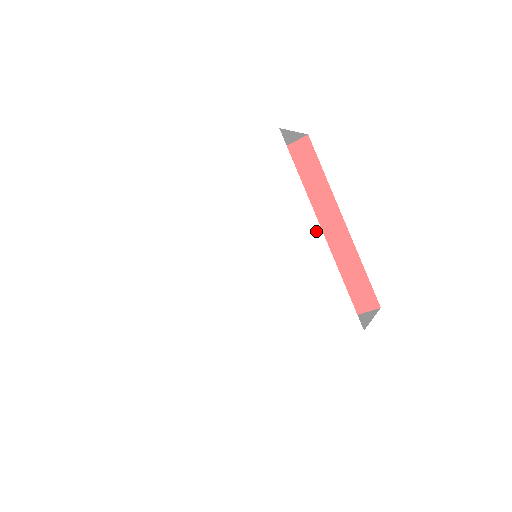
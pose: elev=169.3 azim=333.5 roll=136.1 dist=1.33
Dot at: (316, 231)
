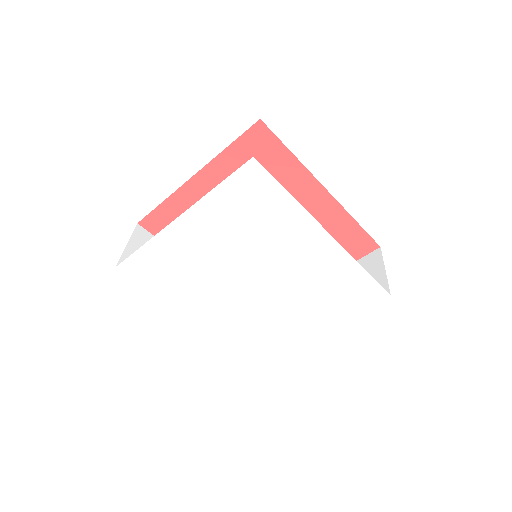
Dot at: (324, 236)
